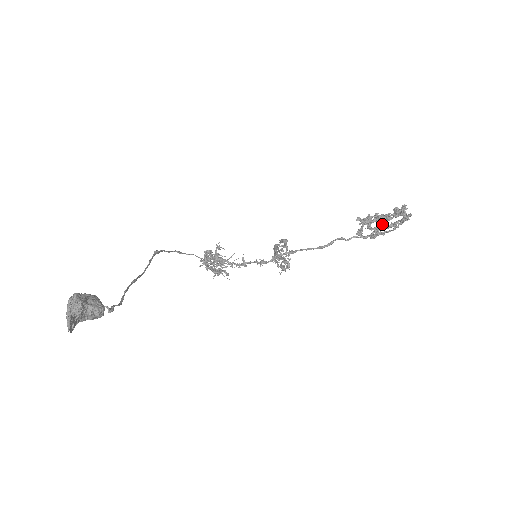
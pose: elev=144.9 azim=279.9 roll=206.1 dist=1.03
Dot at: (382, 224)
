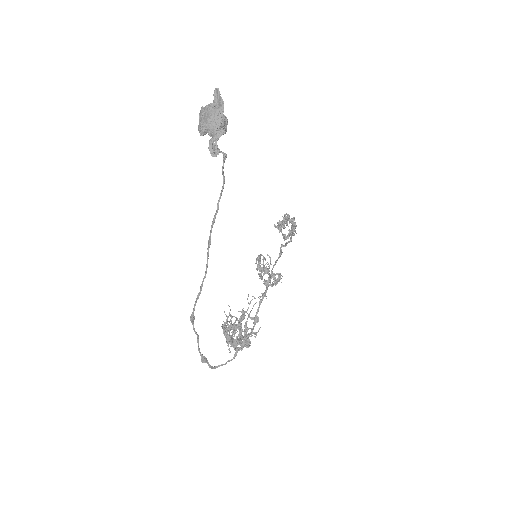
Dot at: (288, 230)
